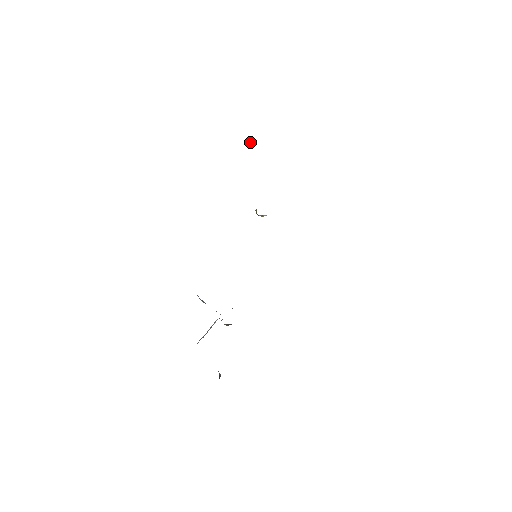
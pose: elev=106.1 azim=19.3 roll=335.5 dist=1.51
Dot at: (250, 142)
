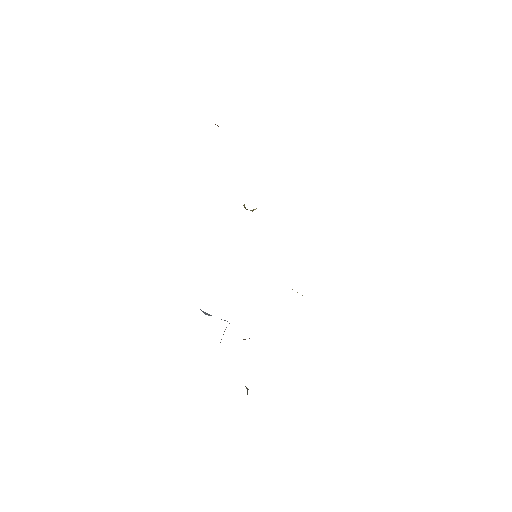
Dot at: occluded
